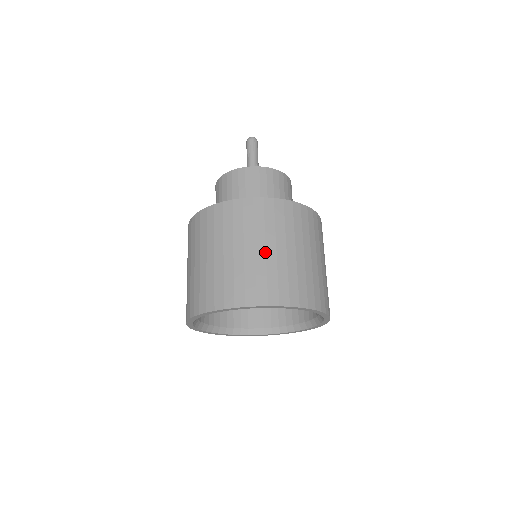
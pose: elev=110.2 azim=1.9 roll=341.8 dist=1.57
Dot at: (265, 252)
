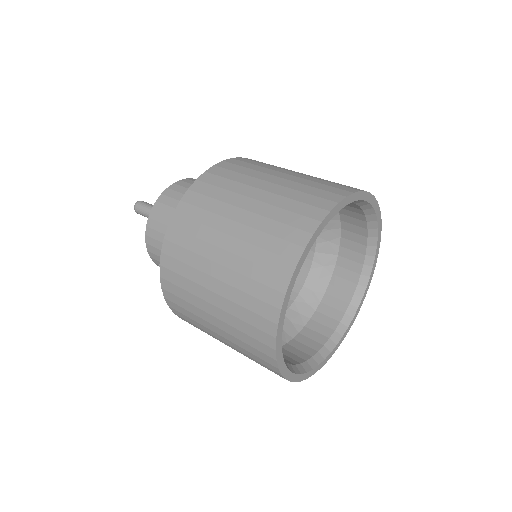
Dot at: (282, 178)
